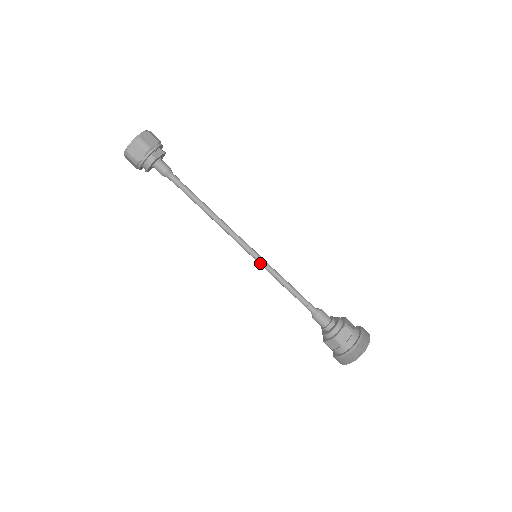
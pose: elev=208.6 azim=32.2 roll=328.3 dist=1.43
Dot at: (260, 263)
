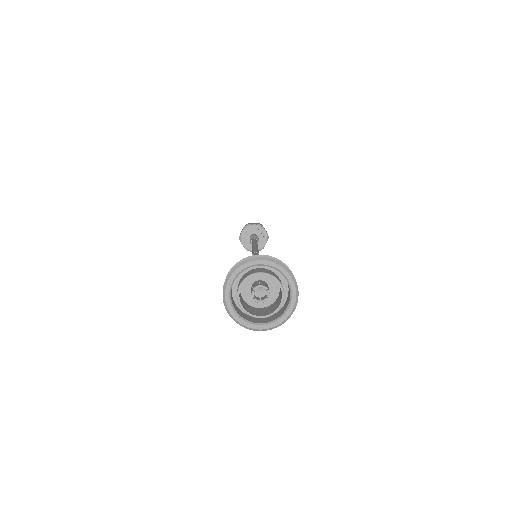
Dot at: occluded
